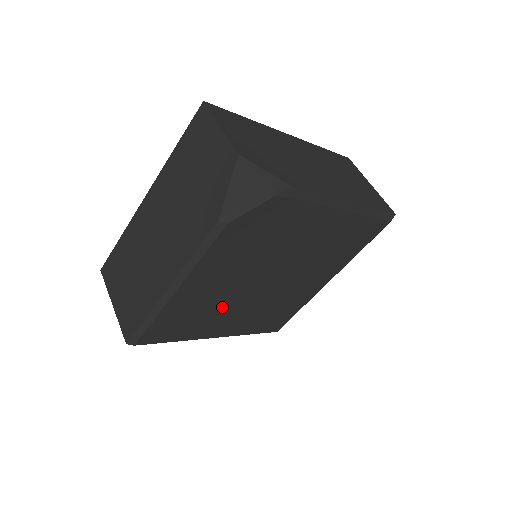
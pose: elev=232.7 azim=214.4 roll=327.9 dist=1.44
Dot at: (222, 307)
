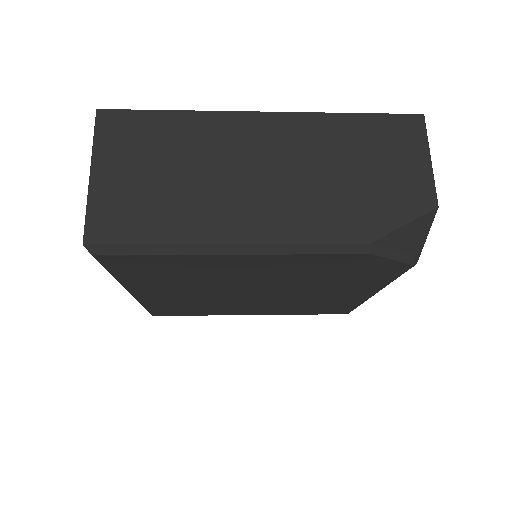
Dot at: (199, 283)
